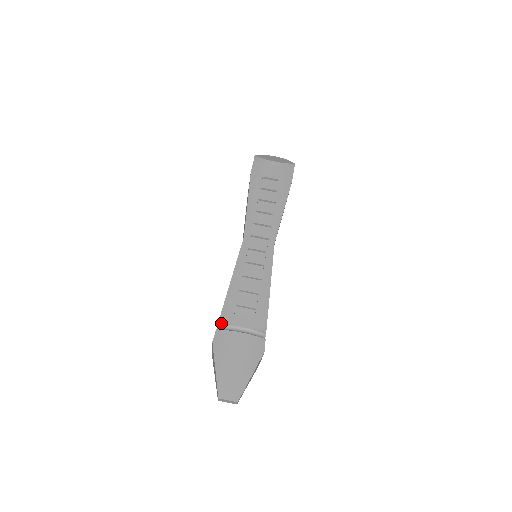
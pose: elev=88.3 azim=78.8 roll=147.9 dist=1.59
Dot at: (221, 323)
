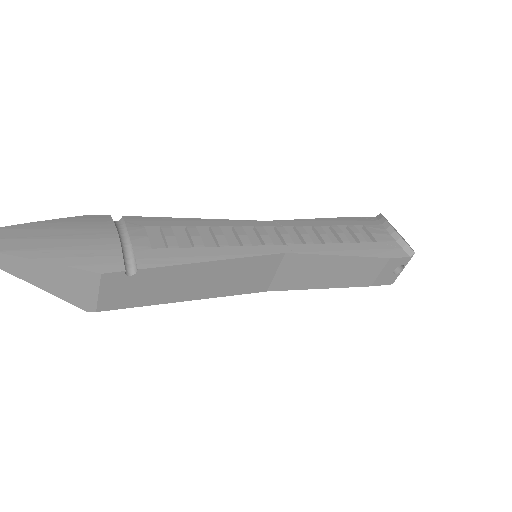
Dot at: (123, 218)
